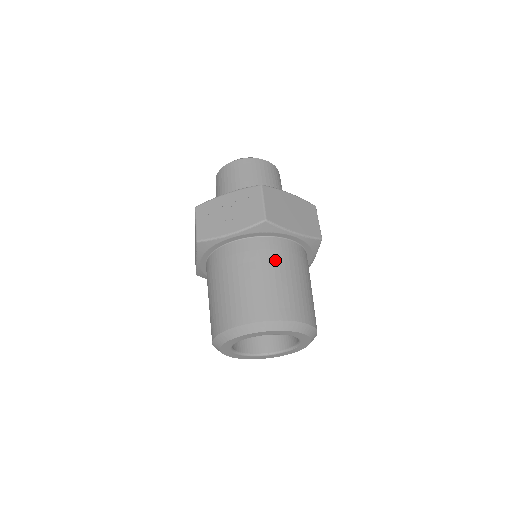
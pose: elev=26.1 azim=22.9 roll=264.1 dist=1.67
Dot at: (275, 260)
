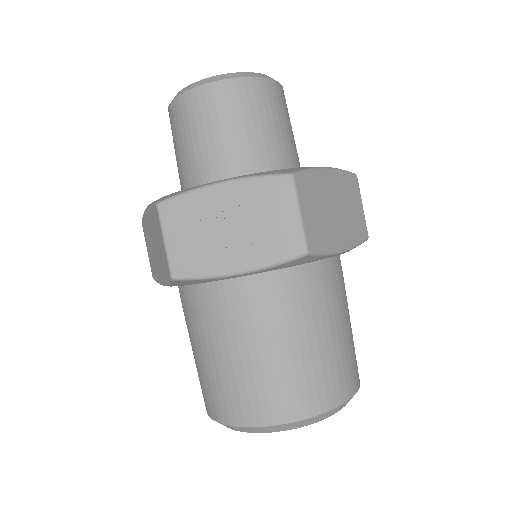
Dot at: (314, 308)
